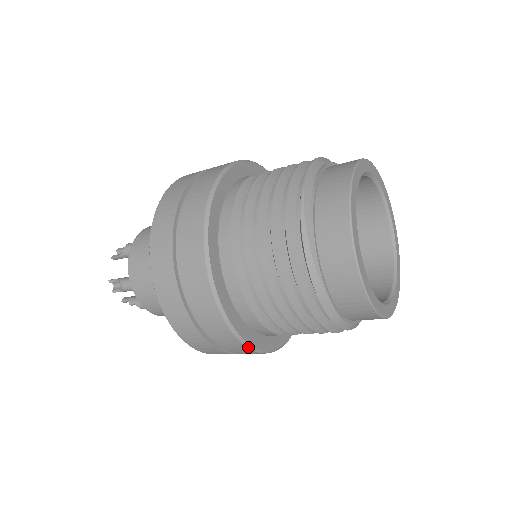
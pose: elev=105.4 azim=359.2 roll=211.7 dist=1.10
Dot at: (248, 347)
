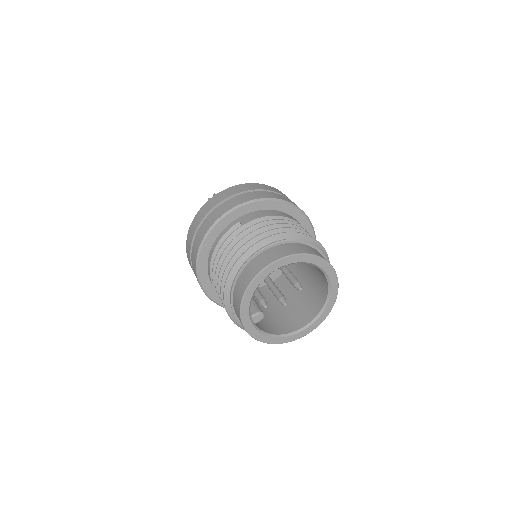
Dot at: occluded
